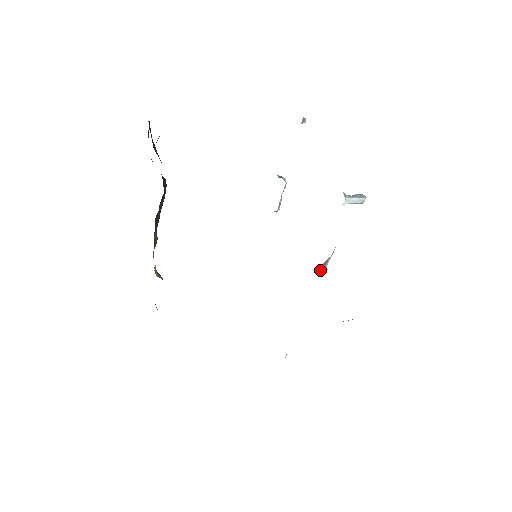
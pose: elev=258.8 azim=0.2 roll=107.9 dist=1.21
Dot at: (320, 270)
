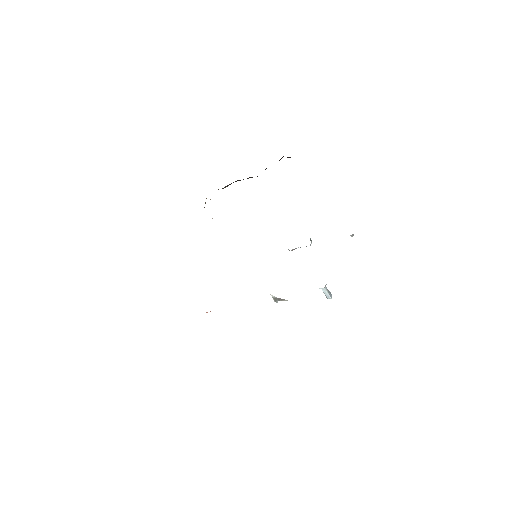
Dot at: (274, 299)
